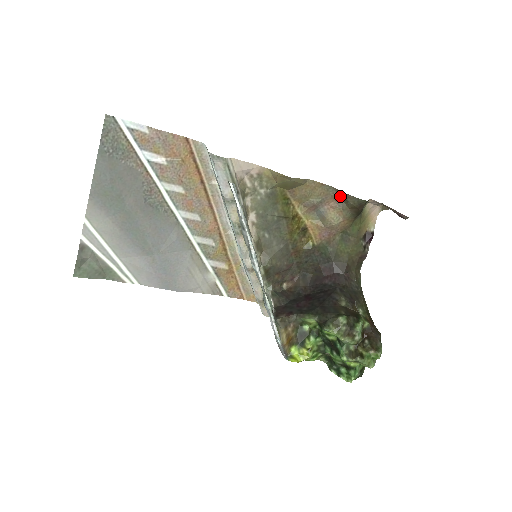
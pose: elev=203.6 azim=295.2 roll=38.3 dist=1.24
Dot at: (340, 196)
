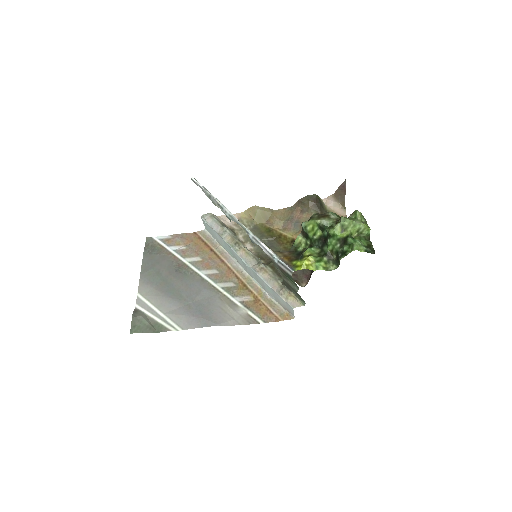
Dot at: (300, 207)
